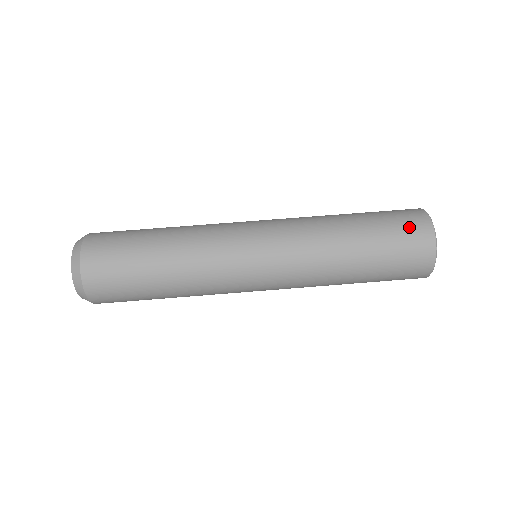
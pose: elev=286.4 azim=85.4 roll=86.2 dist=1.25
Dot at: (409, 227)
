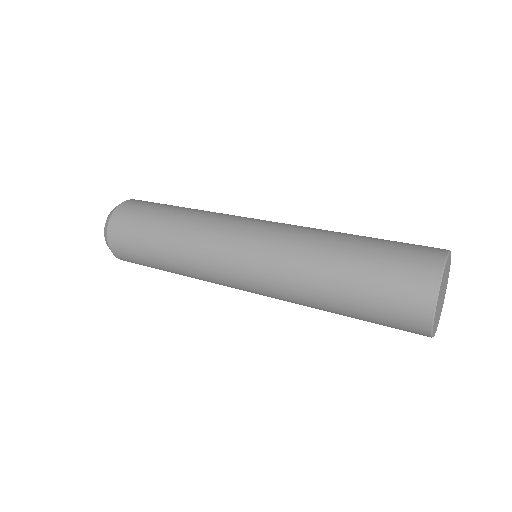
Dot at: (418, 245)
